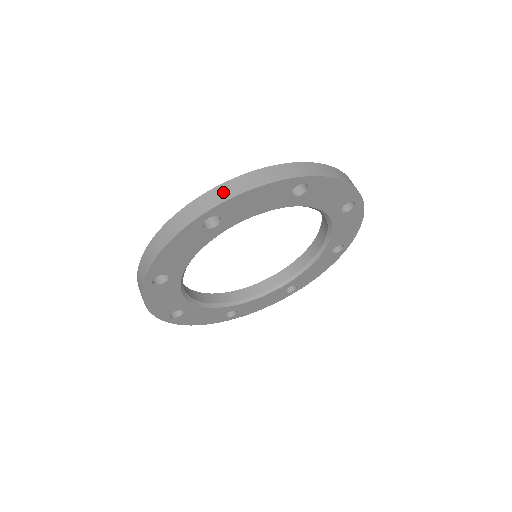
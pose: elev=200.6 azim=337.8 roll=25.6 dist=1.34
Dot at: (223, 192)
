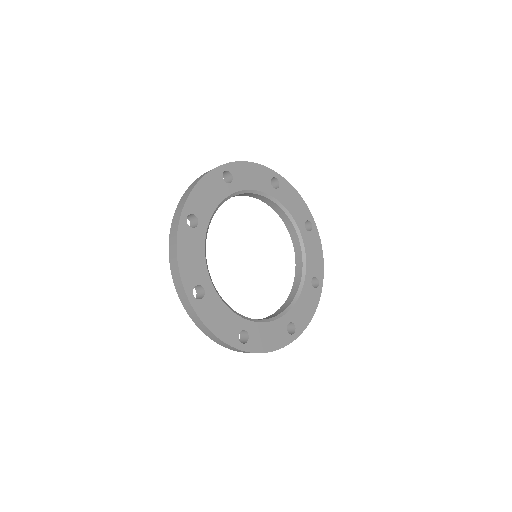
Dot at: (183, 200)
